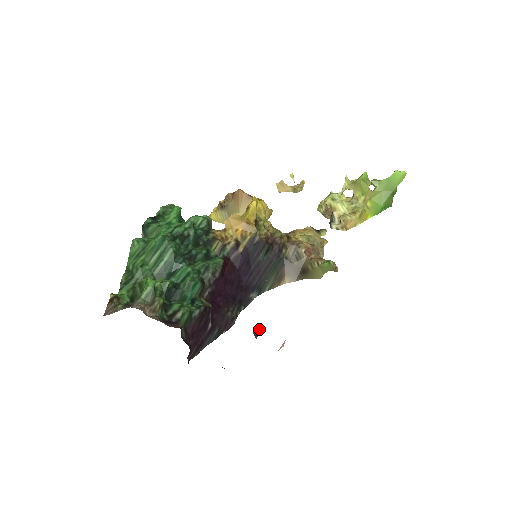
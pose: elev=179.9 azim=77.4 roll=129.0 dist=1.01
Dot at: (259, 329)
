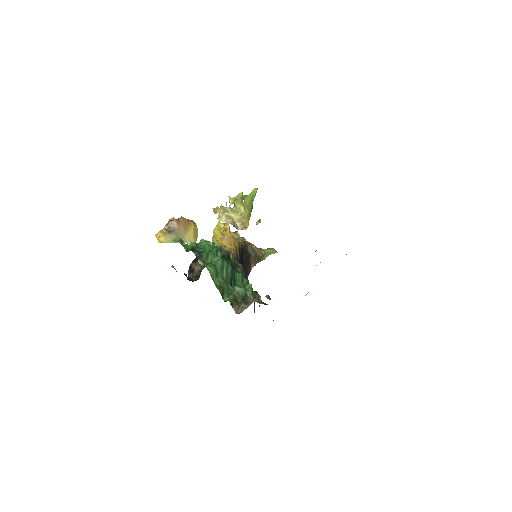
Dot at: occluded
